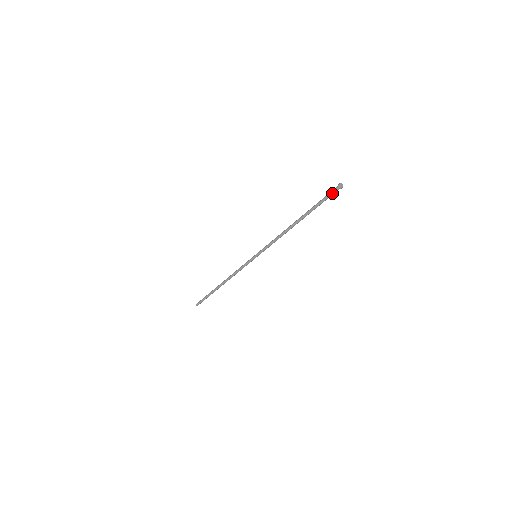
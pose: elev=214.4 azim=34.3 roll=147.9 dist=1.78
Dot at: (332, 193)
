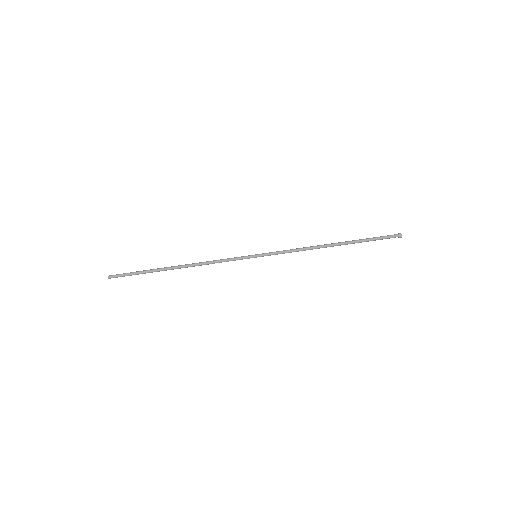
Dot at: (389, 236)
